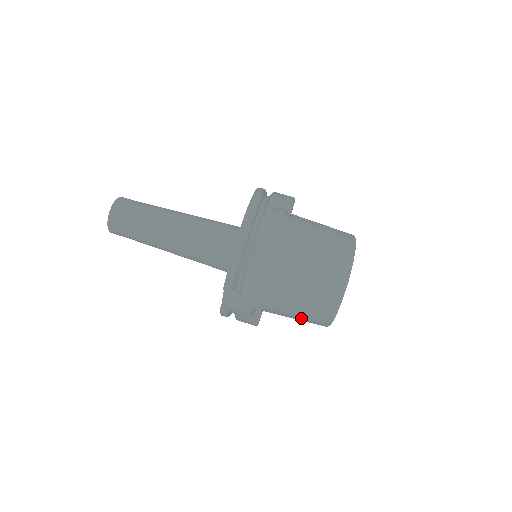
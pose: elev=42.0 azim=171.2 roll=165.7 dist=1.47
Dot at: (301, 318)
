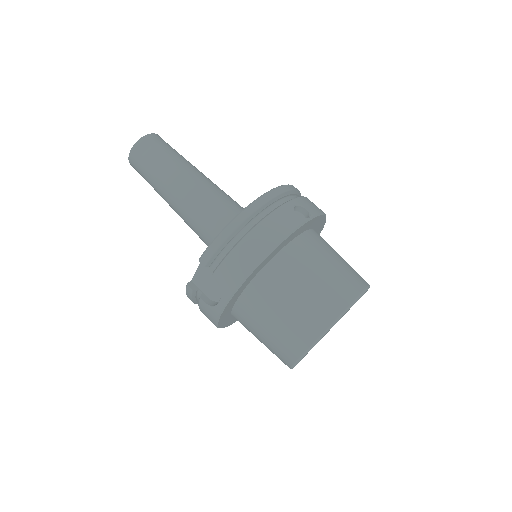
Dot at: (267, 341)
